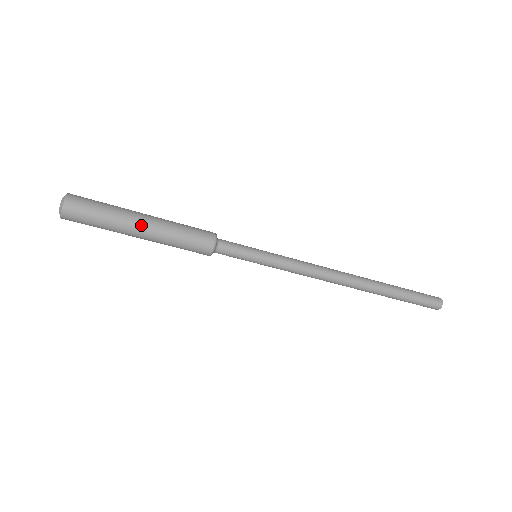
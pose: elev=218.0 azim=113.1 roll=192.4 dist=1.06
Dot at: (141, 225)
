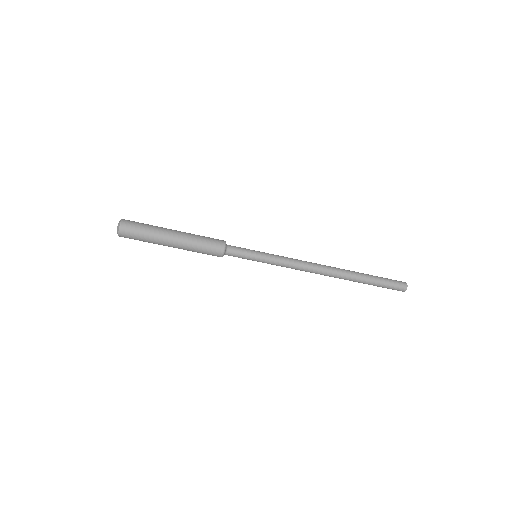
Dot at: (173, 231)
